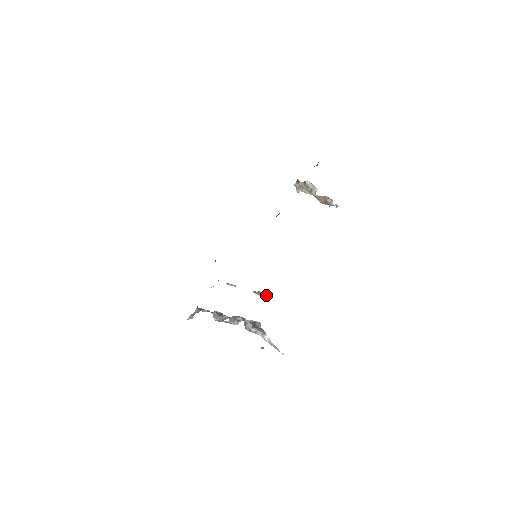
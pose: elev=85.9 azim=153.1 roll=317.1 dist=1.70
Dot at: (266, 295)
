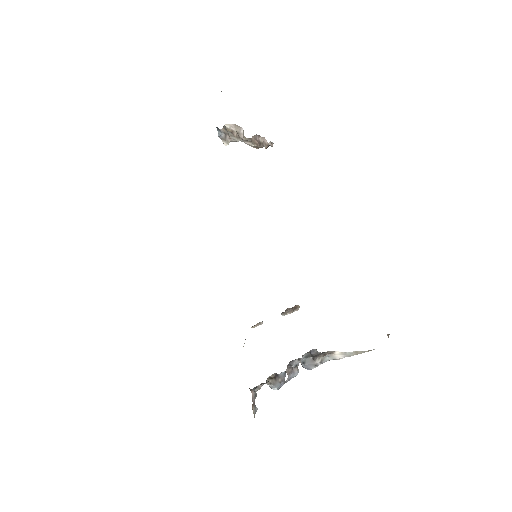
Dot at: (295, 308)
